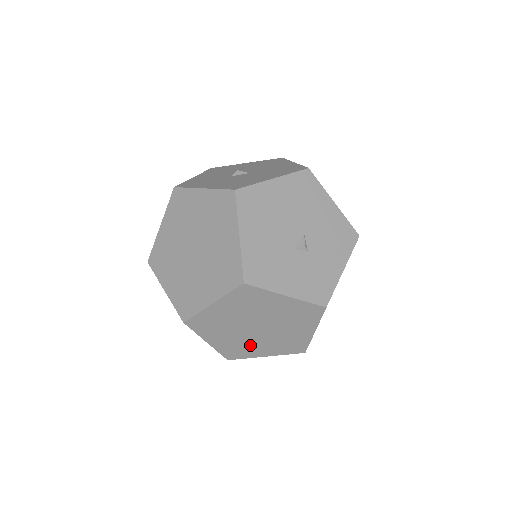
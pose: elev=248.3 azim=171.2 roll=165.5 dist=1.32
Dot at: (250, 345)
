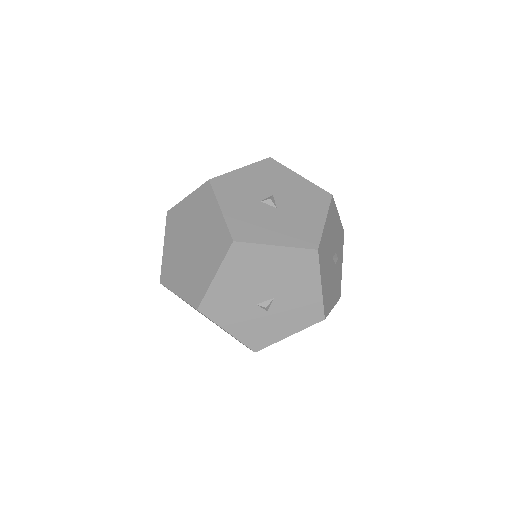
Dot at: (206, 317)
